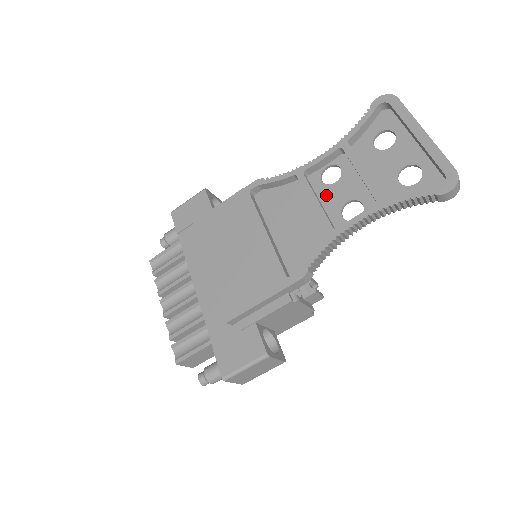
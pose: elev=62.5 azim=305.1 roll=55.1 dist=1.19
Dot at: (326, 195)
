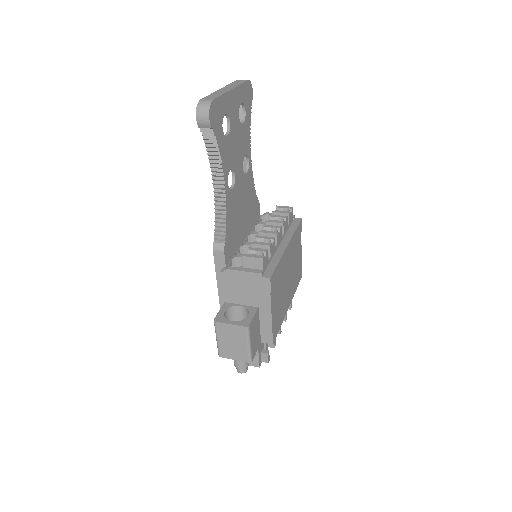
Dot at: occluded
